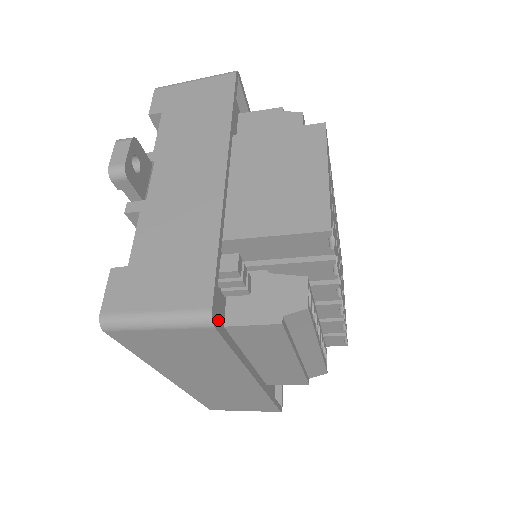
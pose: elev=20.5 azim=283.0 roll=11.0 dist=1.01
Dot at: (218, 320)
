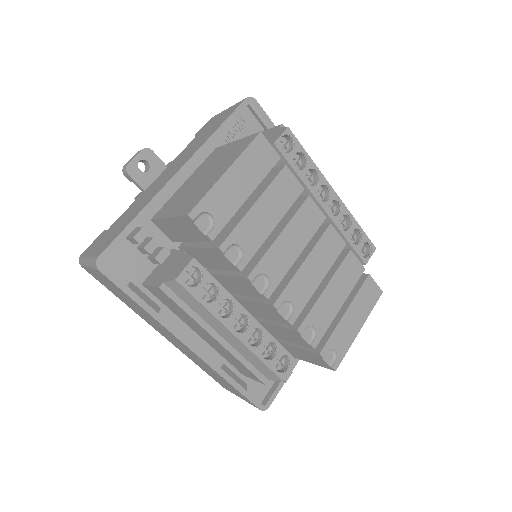
Dot at: (131, 275)
